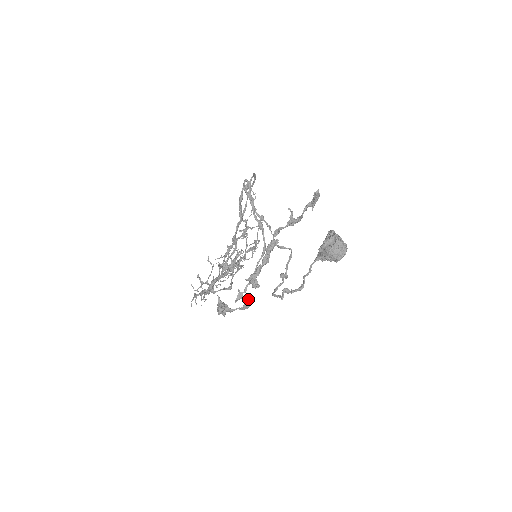
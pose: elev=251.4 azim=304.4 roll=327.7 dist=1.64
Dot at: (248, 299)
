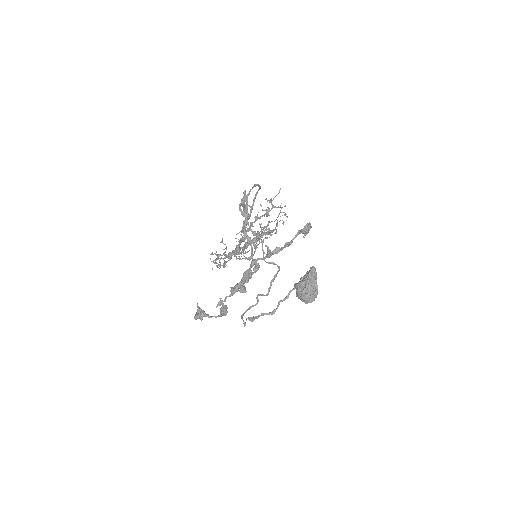
Dot at: (222, 312)
